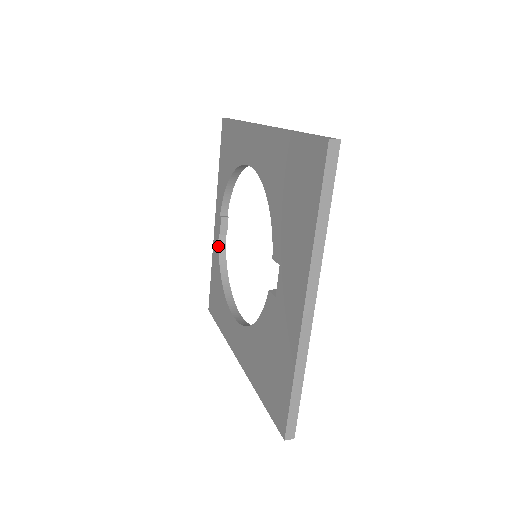
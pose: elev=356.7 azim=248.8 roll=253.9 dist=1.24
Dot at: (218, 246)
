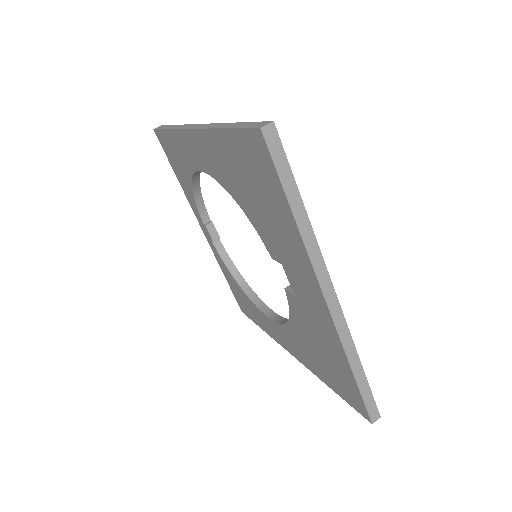
Dot at: (218, 253)
